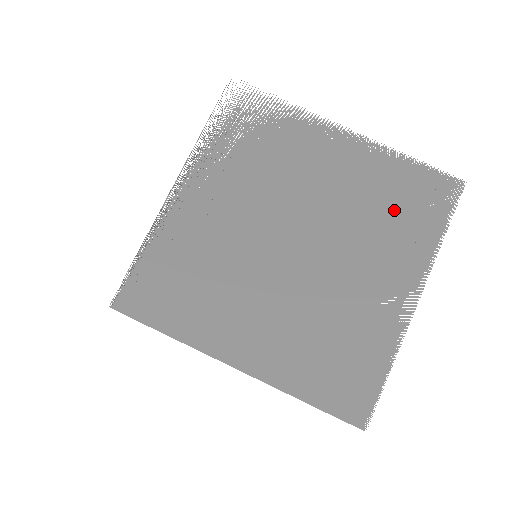
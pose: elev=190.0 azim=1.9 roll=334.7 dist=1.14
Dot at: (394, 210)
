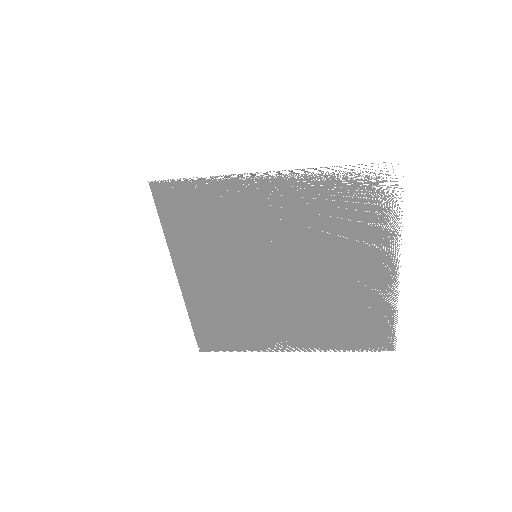
Dot at: (347, 320)
